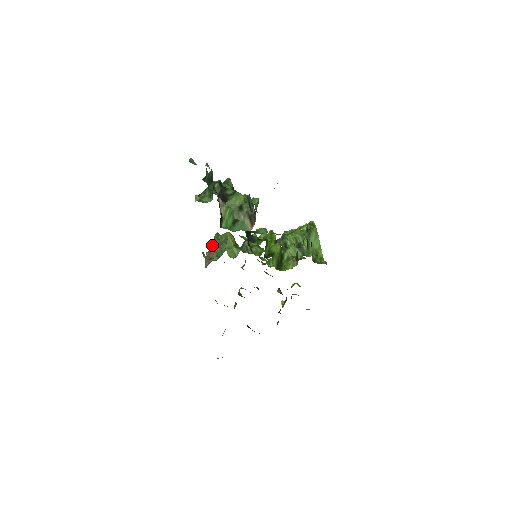
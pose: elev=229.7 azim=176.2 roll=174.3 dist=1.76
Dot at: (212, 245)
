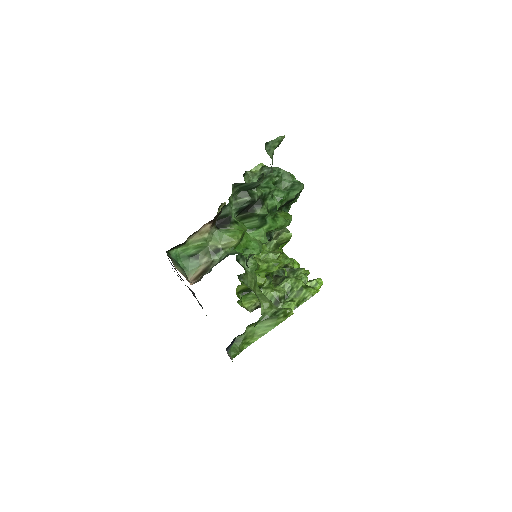
Dot at: occluded
